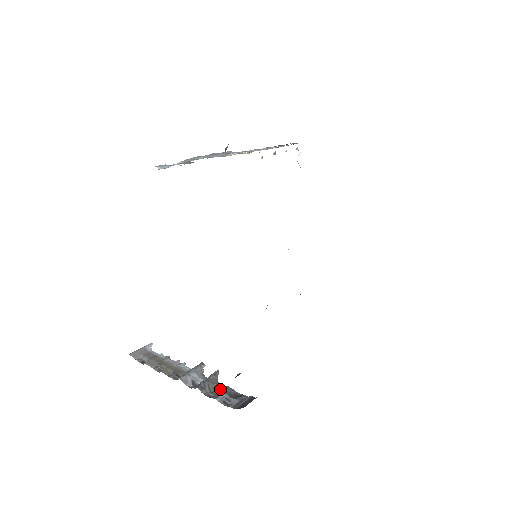
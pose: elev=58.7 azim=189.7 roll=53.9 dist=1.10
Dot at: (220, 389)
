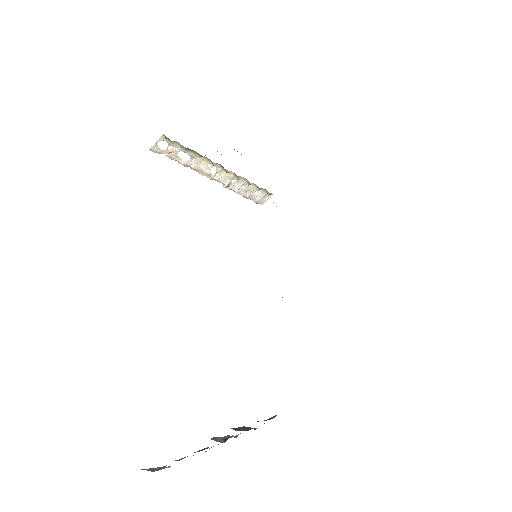
Dot at: occluded
